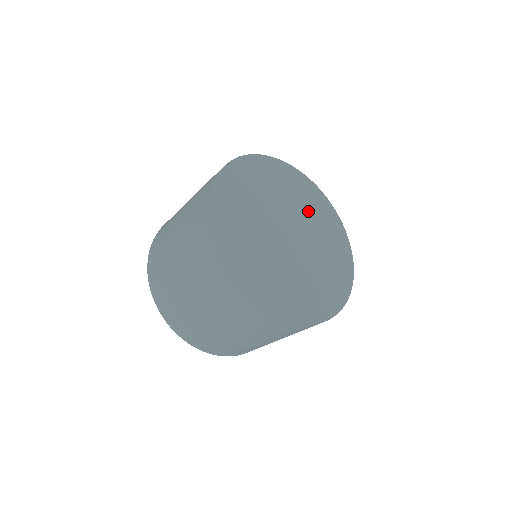
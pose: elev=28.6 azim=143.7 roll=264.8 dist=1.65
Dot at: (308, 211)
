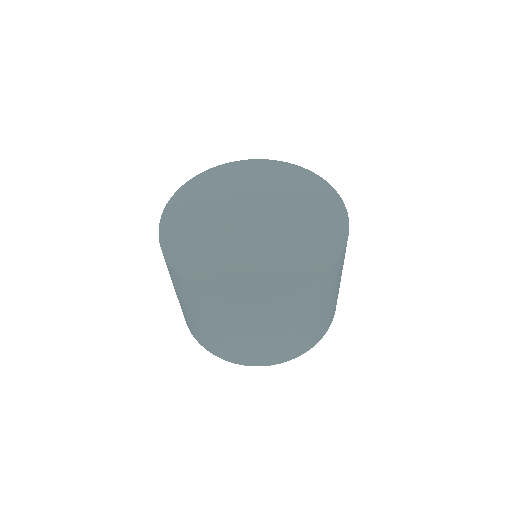
Dot at: (270, 188)
